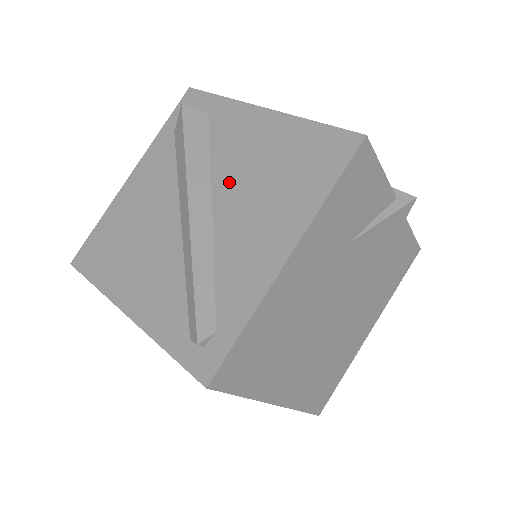
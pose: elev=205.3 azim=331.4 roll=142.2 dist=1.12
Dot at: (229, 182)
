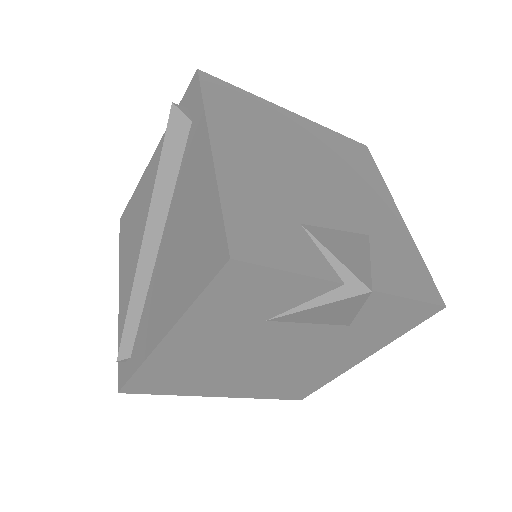
Dot at: (172, 223)
